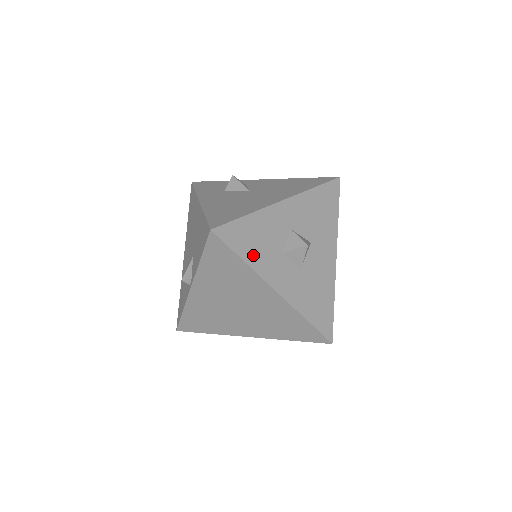
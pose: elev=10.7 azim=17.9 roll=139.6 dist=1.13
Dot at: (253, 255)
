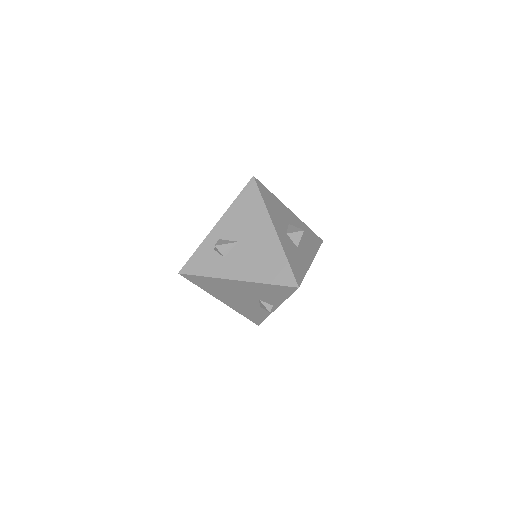
Dot at: (302, 267)
